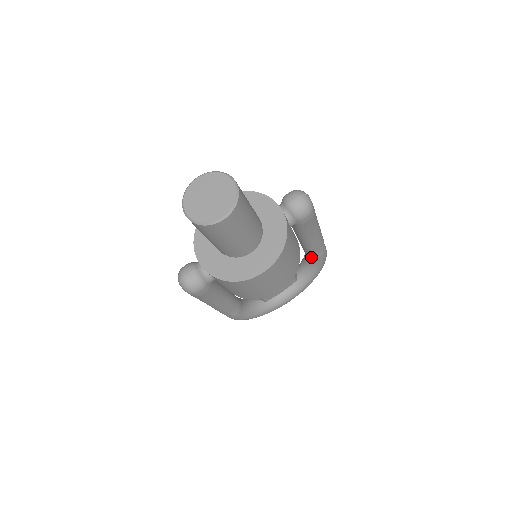
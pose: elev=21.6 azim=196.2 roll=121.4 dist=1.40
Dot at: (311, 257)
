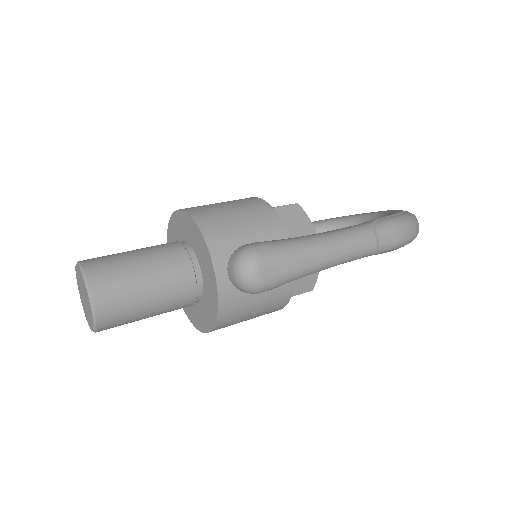
Dot at: occluded
